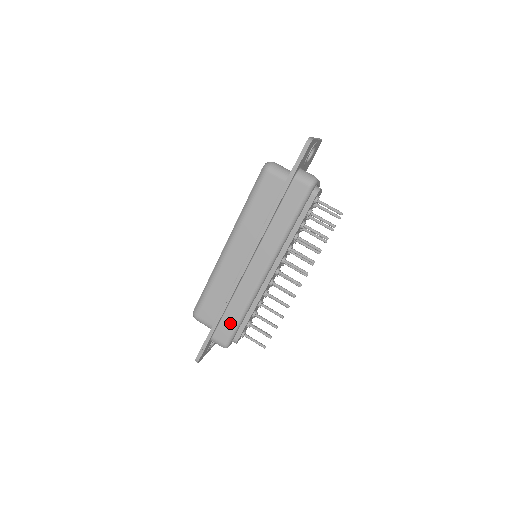
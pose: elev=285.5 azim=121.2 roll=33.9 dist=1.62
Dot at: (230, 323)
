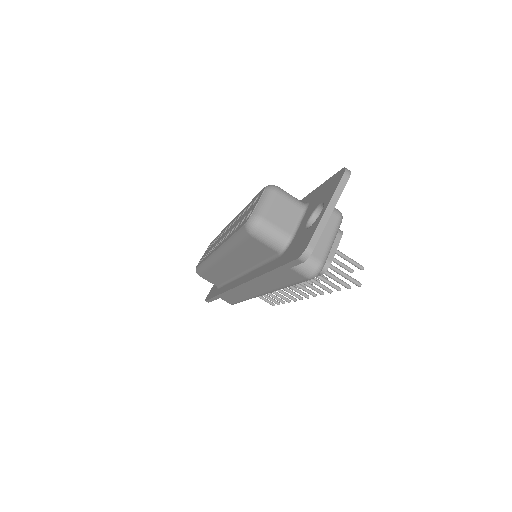
Dot at: (232, 299)
